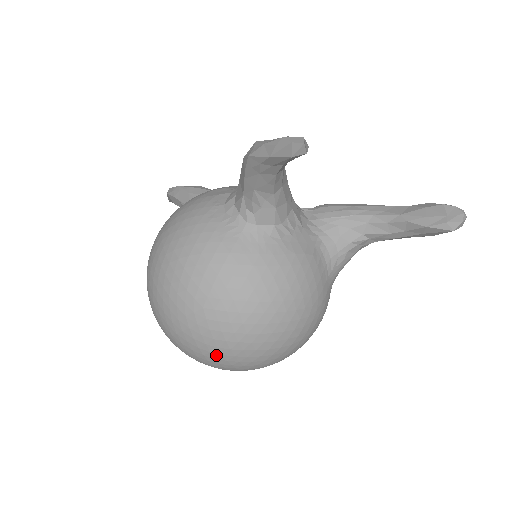
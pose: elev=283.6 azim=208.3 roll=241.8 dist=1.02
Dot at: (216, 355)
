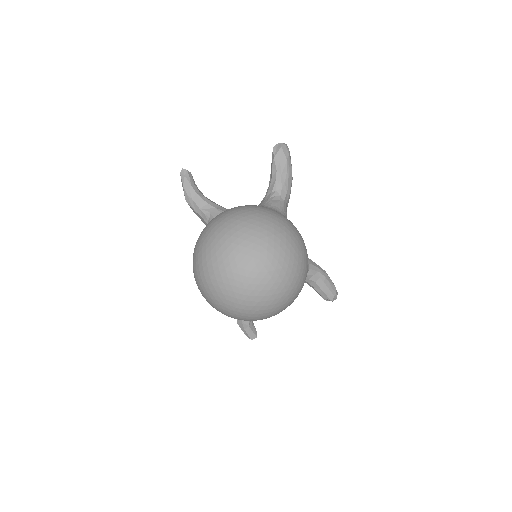
Dot at: (225, 253)
